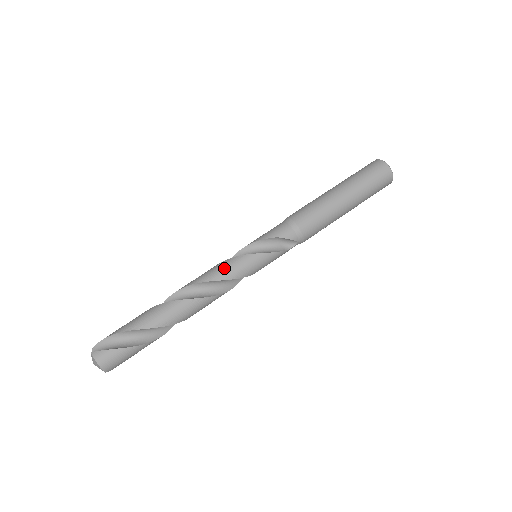
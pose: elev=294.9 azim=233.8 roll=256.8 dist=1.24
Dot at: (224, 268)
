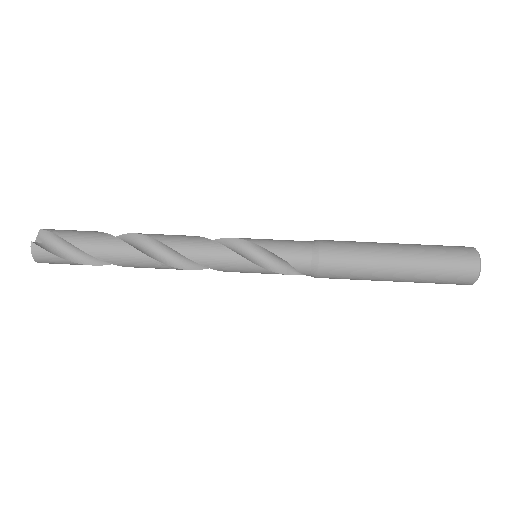
Dot at: (210, 254)
